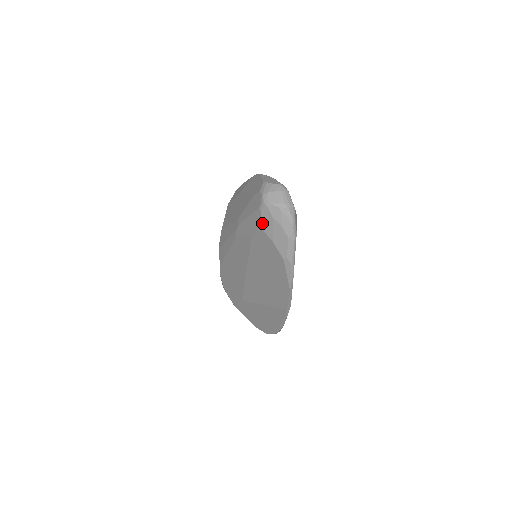
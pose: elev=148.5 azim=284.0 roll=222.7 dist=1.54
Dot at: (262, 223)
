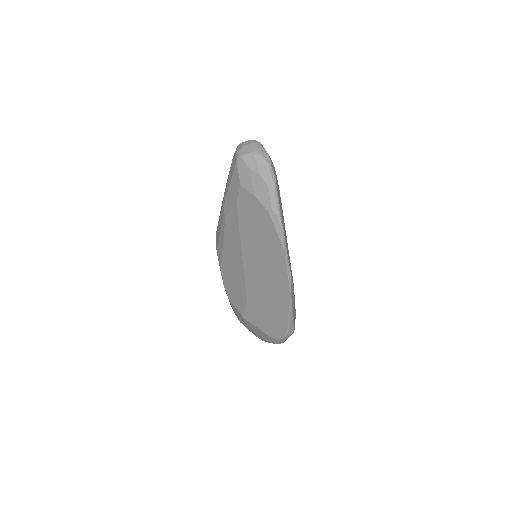
Dot at: (241, 180)
